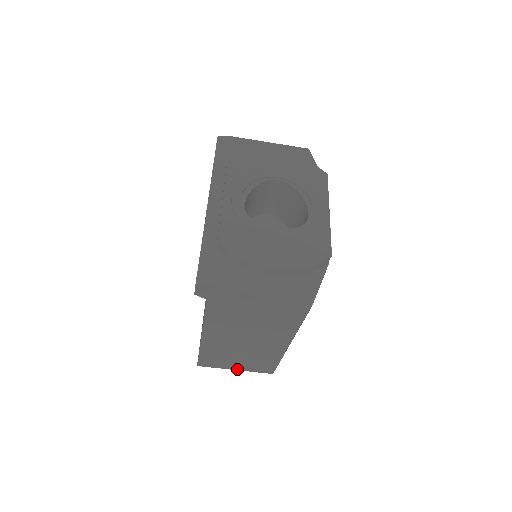
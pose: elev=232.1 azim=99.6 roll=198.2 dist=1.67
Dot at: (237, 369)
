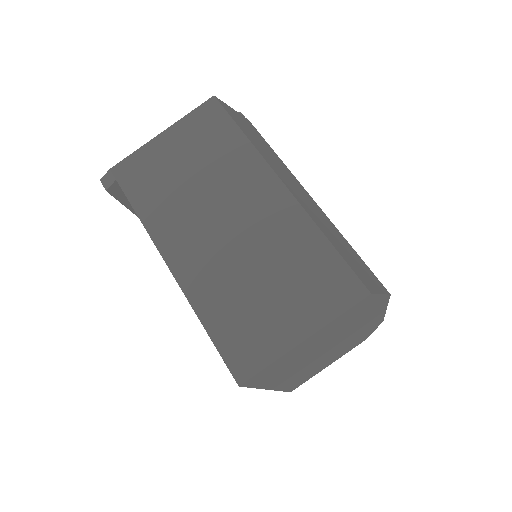
Dot at: (304, 334)
